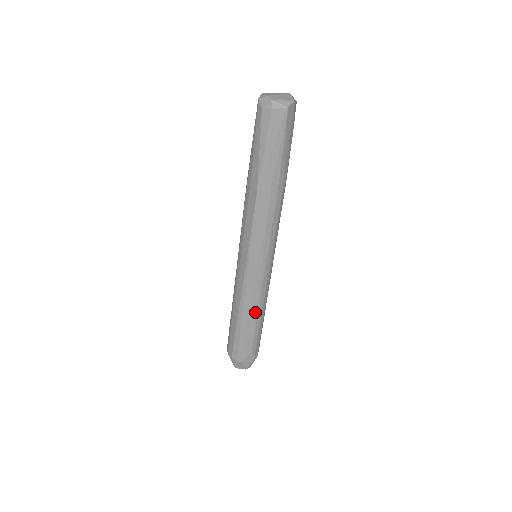
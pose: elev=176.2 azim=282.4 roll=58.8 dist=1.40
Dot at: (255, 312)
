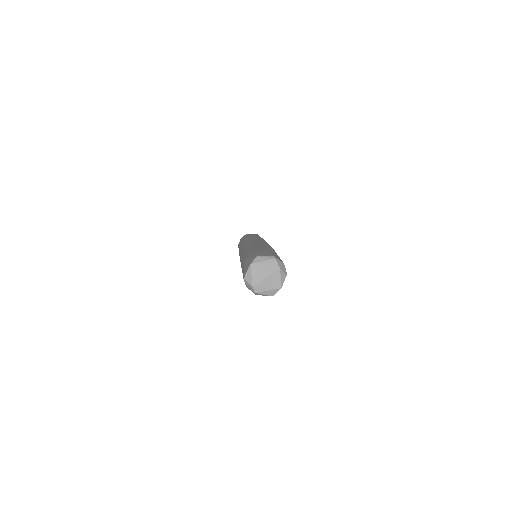
Dot at: occluded
